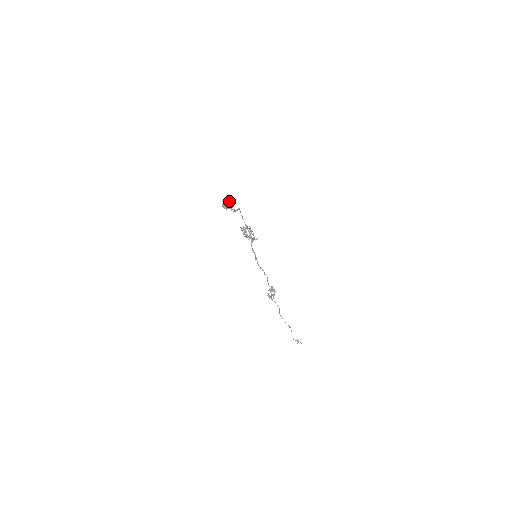
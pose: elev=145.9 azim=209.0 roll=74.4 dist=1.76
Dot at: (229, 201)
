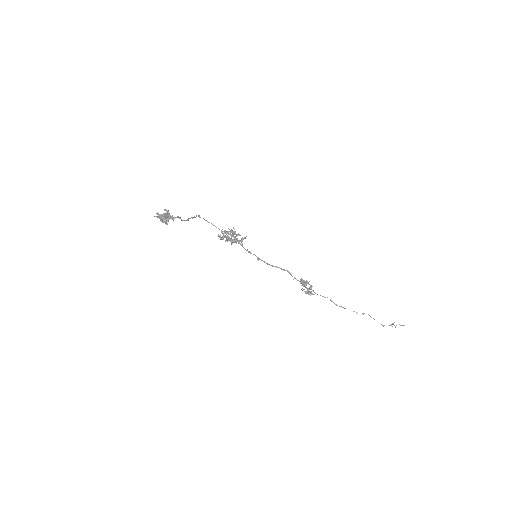
Dot at: occluded
